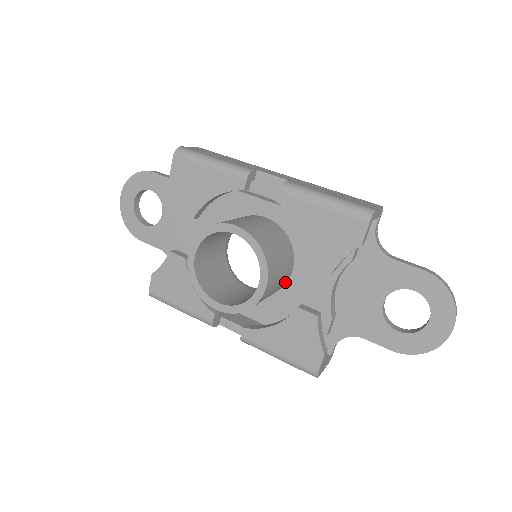
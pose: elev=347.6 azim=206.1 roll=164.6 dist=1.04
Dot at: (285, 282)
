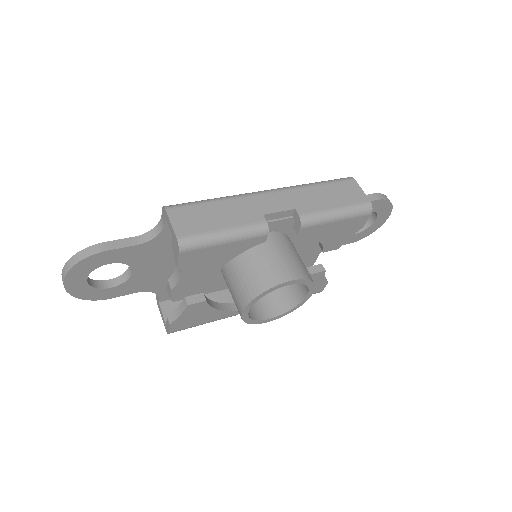
Dot at: occluded
